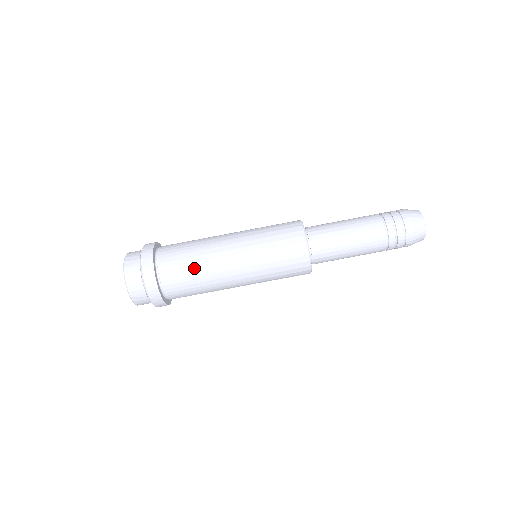
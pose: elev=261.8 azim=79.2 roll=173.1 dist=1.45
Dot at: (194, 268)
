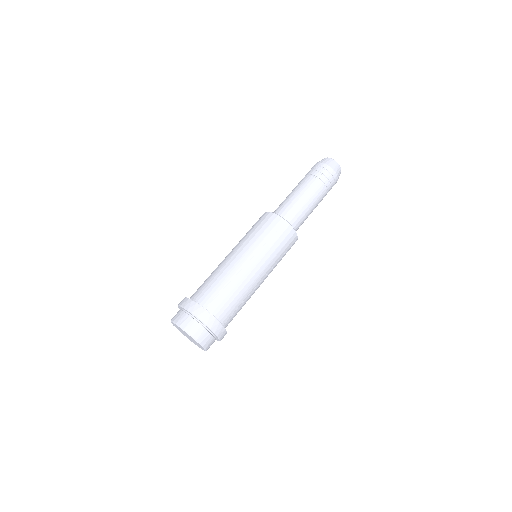
Dot at: (223, 284)
